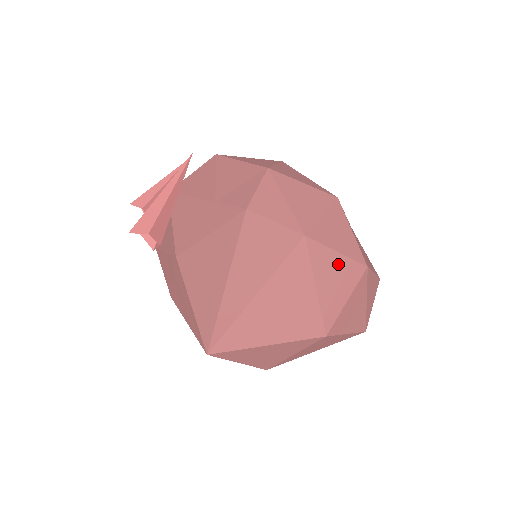
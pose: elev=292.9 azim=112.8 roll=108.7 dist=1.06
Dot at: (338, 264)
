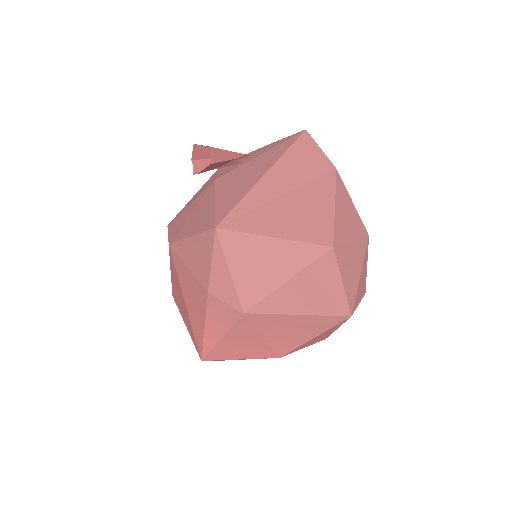
Dot at: (351, 210)
